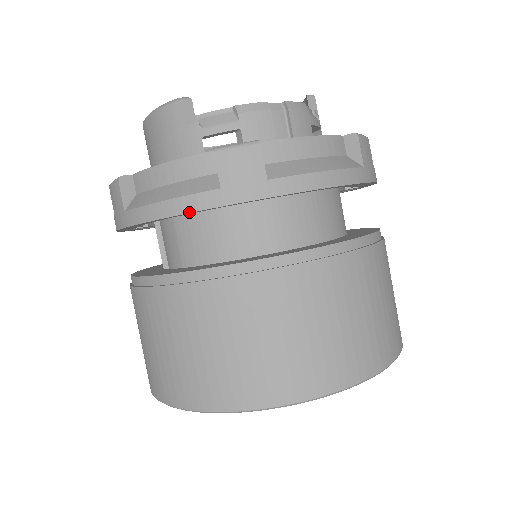
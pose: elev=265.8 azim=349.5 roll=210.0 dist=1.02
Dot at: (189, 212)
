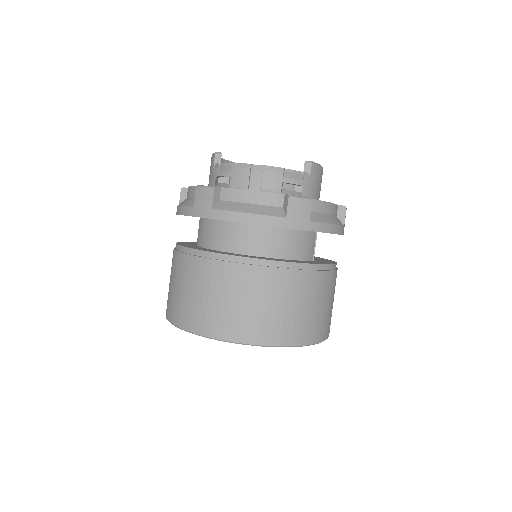
Dot at: occluded
